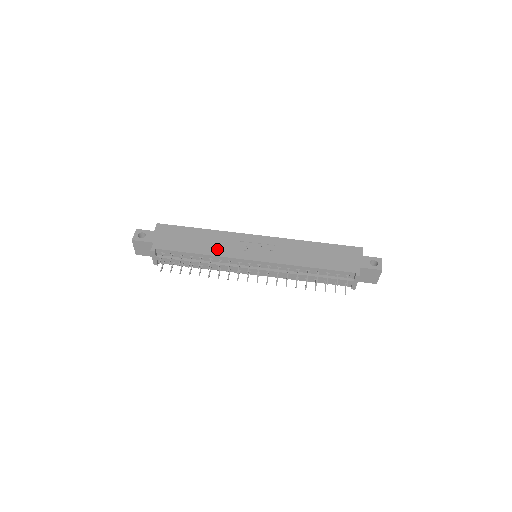
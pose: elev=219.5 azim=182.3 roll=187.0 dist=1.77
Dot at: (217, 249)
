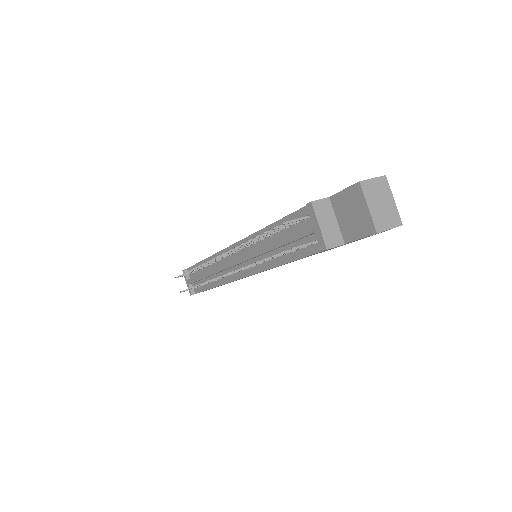
Dot at: occluded
